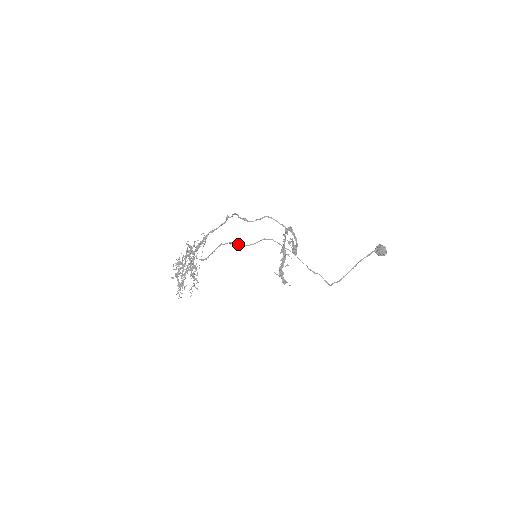
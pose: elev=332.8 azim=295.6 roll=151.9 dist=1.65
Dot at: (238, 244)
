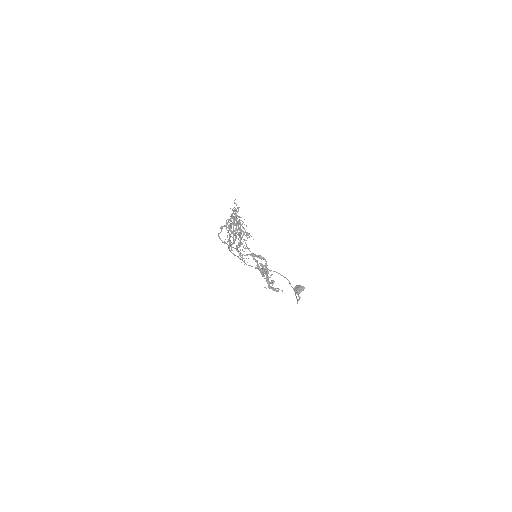
Dot at: (234, 255)
